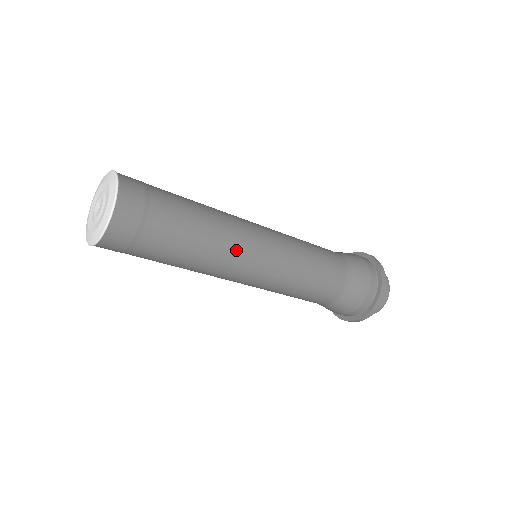
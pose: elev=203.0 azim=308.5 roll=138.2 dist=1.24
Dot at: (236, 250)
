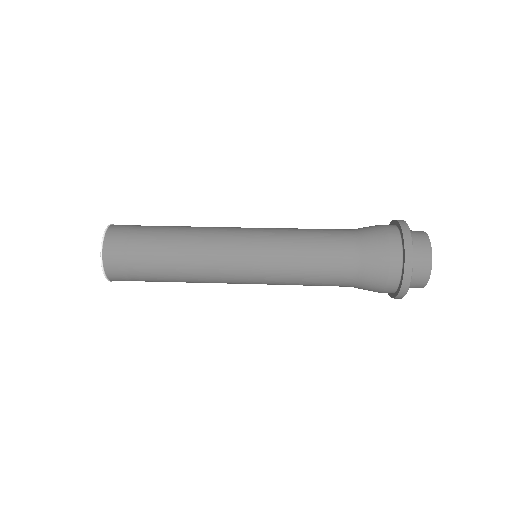
Dot at: occluded
